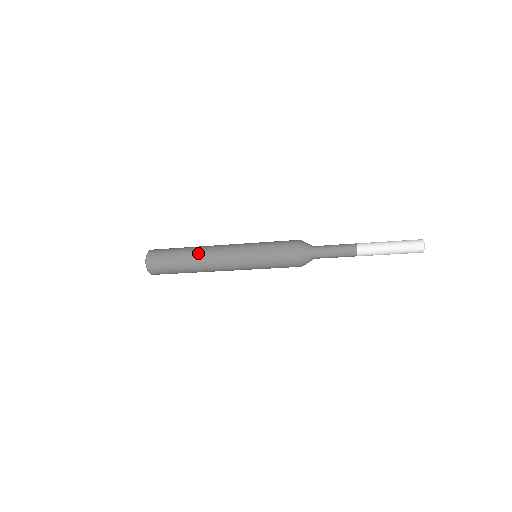
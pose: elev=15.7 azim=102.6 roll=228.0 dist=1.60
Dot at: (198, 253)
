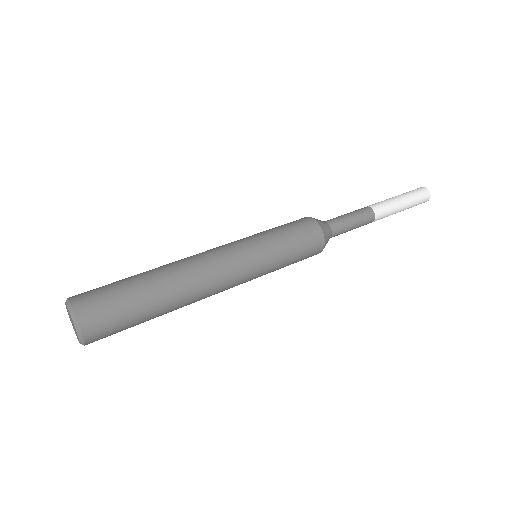
Dot at: (184, 297)
